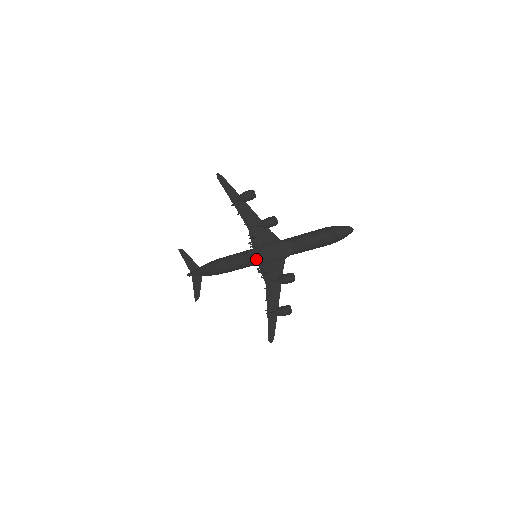
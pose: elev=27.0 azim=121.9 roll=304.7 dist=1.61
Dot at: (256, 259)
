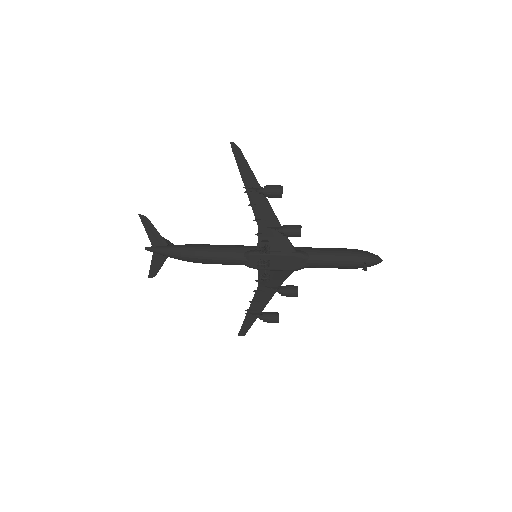
Dot at: (260, 264)
